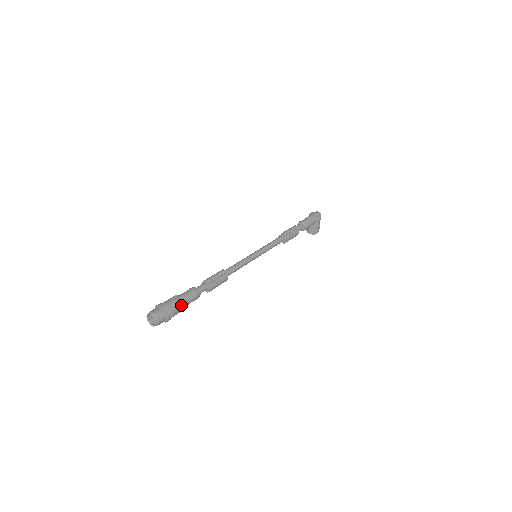
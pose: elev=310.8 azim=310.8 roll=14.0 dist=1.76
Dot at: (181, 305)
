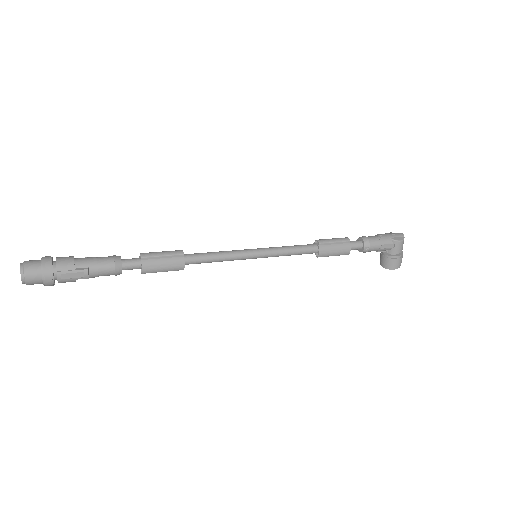
Dot at: (77, 268)
